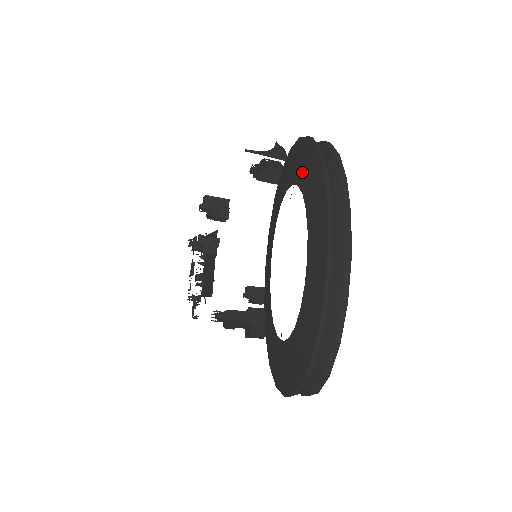
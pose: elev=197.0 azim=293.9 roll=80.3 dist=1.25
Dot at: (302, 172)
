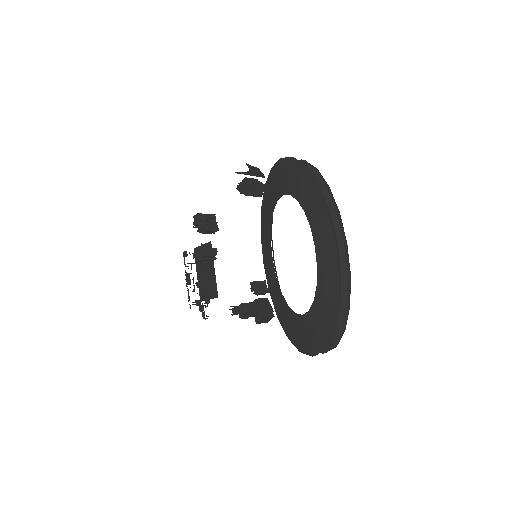
Dot at: (292, 184)
